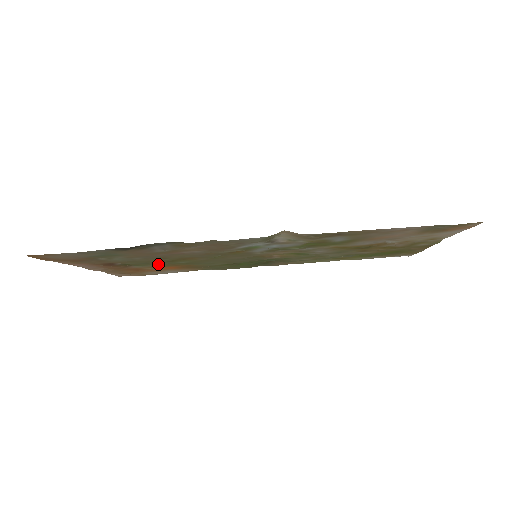
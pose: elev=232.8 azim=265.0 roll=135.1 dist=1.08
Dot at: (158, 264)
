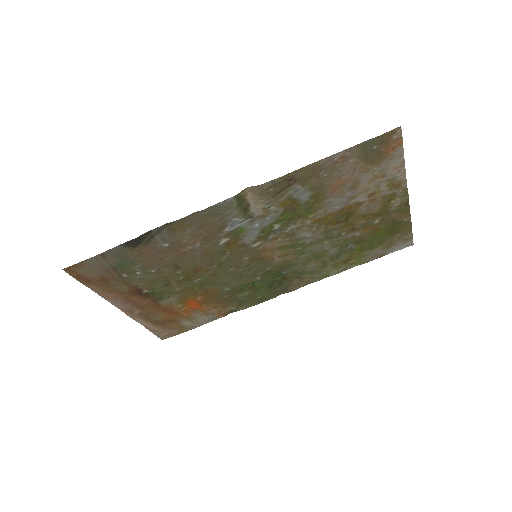
Dot at: (180, 292)
